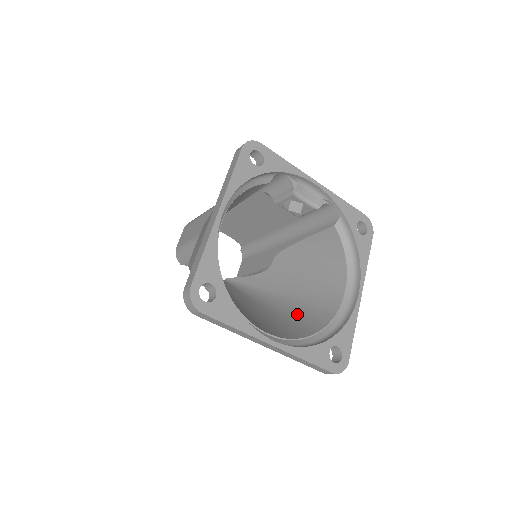
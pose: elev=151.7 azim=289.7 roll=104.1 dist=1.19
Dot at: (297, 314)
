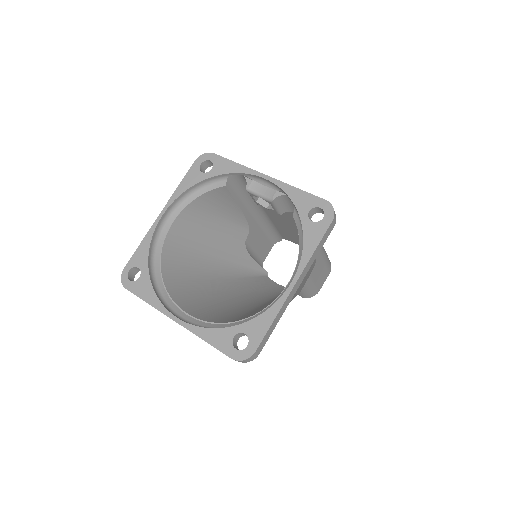
Dot at: (262, 308)
